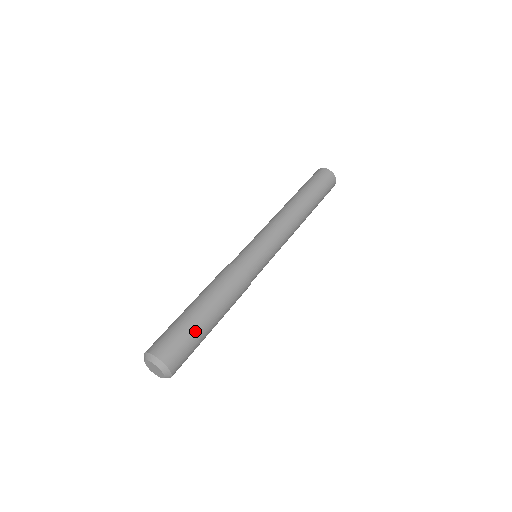
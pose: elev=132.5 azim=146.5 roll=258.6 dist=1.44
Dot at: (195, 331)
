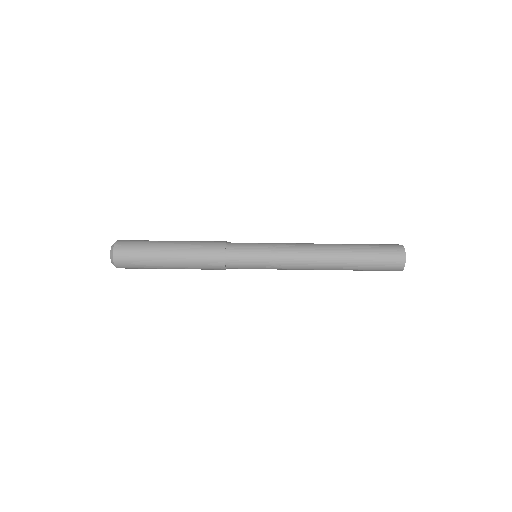
Dot at: (150, 257)
